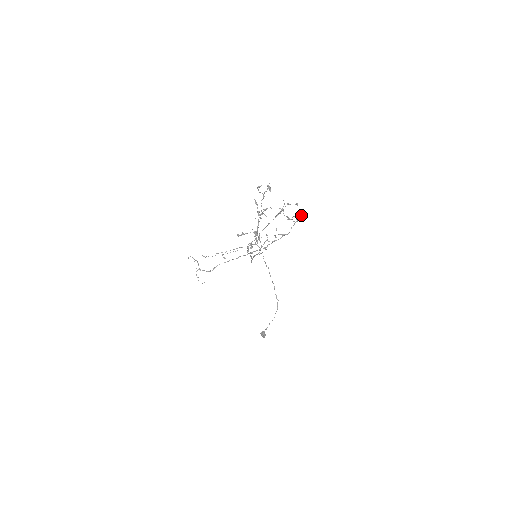
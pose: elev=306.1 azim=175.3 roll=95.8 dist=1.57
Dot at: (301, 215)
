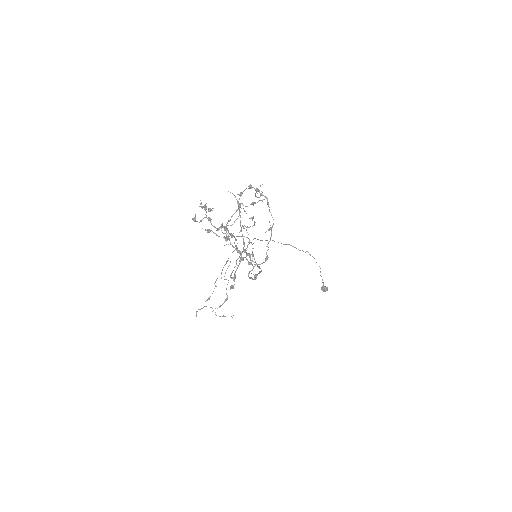
Dot at: occluded
